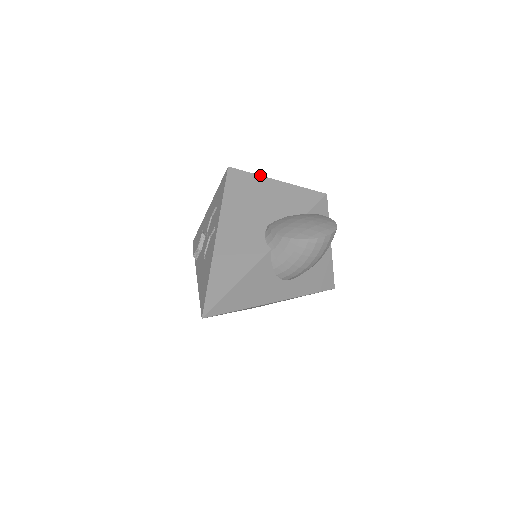
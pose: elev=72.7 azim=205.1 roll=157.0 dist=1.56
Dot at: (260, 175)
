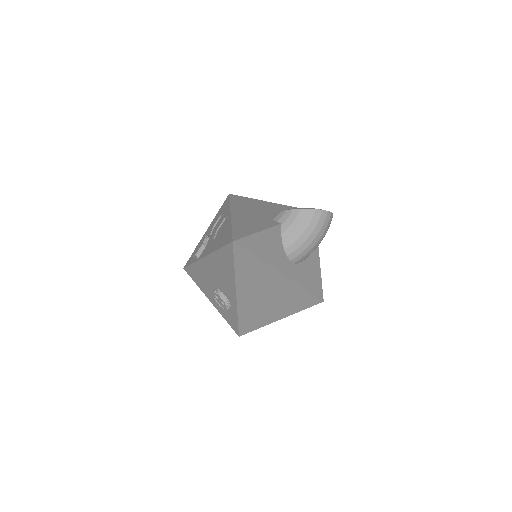
Dot at: (257, 199)
